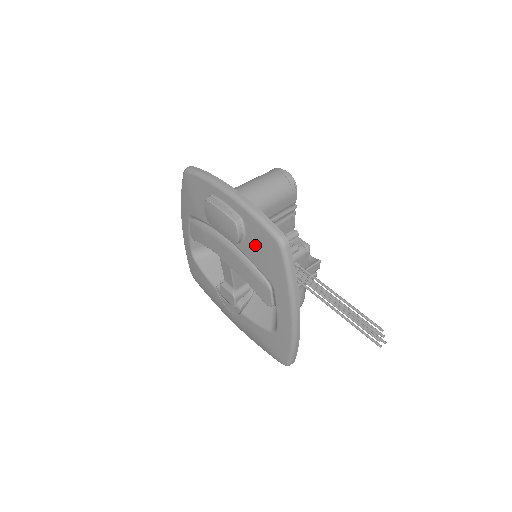
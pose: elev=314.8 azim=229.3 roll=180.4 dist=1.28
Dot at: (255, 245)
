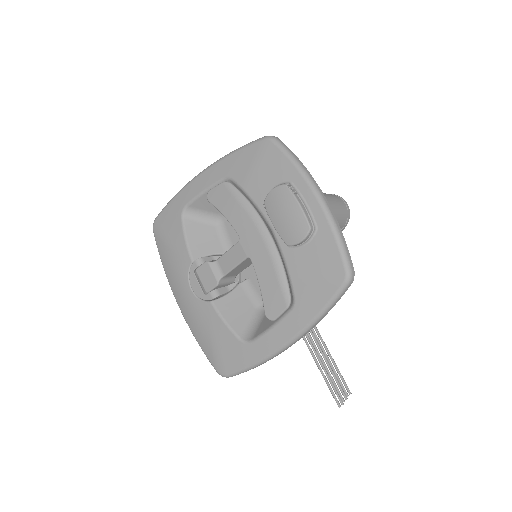
Dot at: (311, 260)
